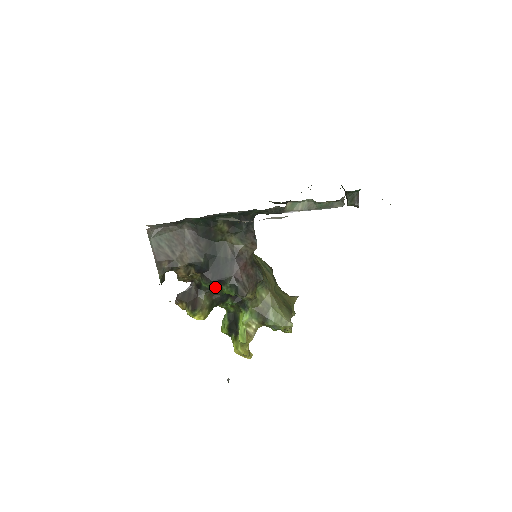
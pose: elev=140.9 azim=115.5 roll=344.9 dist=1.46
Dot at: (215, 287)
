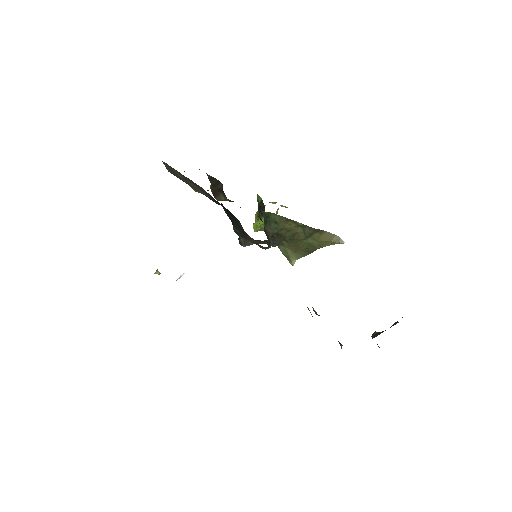
Dot at: occluded
